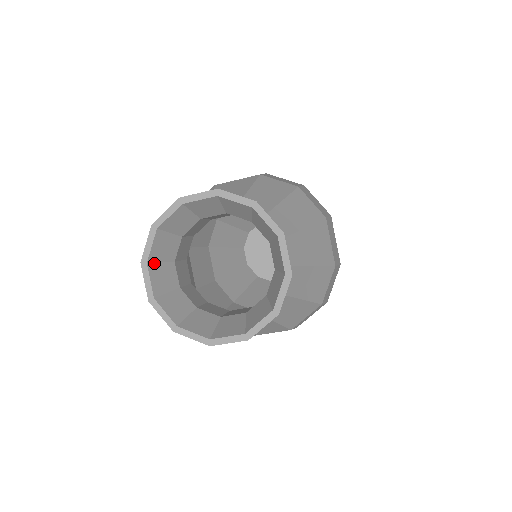
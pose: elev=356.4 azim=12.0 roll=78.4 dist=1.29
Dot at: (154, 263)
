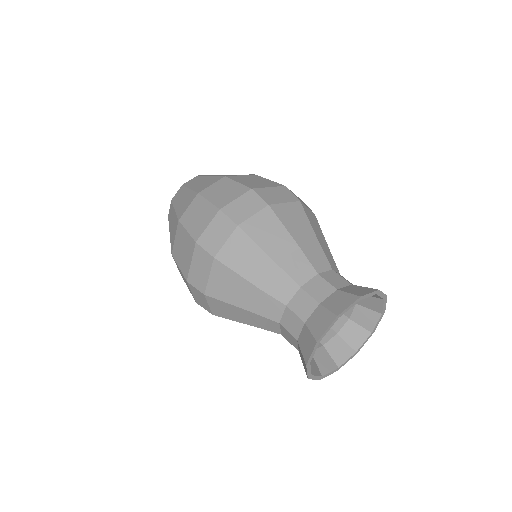
Dot at: (319, 370)
